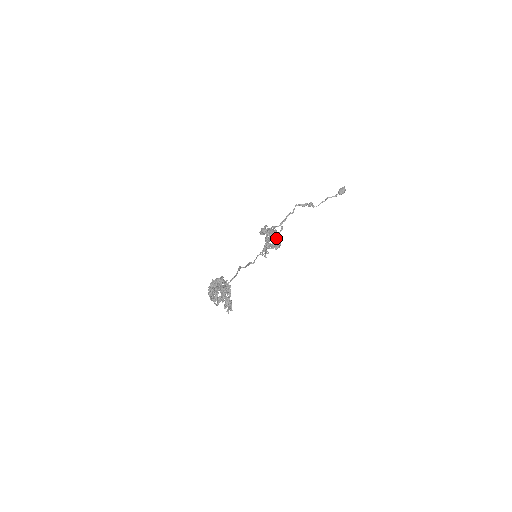
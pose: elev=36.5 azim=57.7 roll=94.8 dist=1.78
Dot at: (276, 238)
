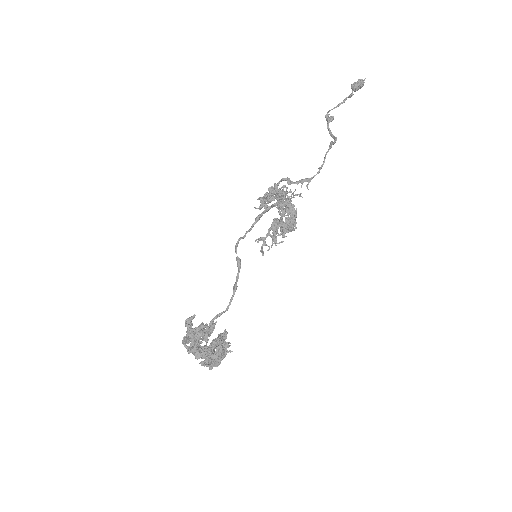
Dot at: occluded
